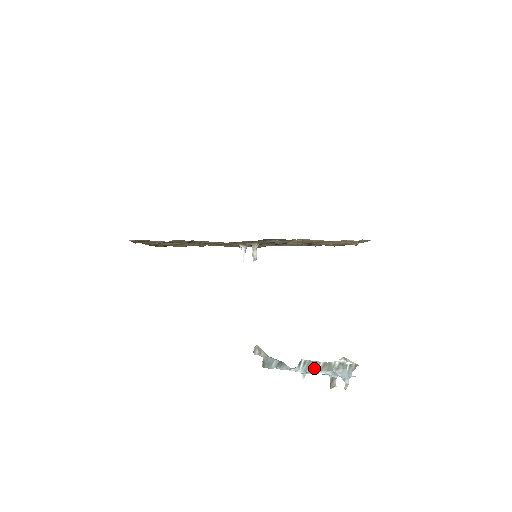
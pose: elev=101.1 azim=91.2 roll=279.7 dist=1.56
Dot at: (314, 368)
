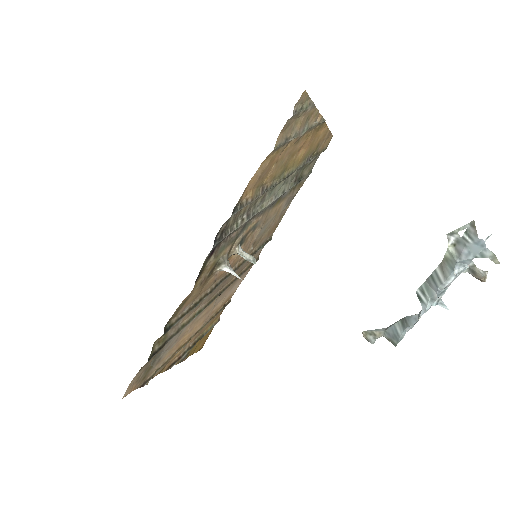
Dot at: (437, 285)
